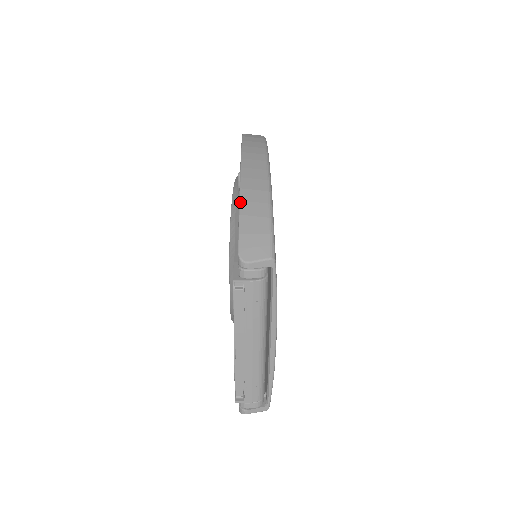
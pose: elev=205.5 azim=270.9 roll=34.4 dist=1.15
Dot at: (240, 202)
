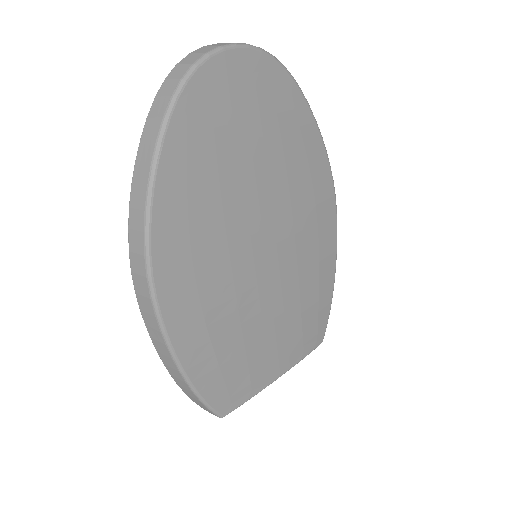
Dot at: occluded
